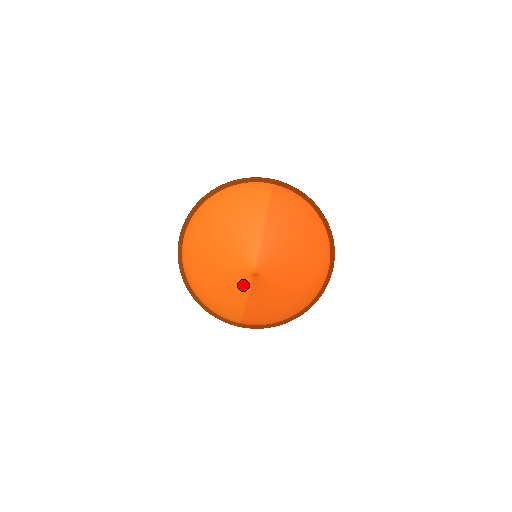
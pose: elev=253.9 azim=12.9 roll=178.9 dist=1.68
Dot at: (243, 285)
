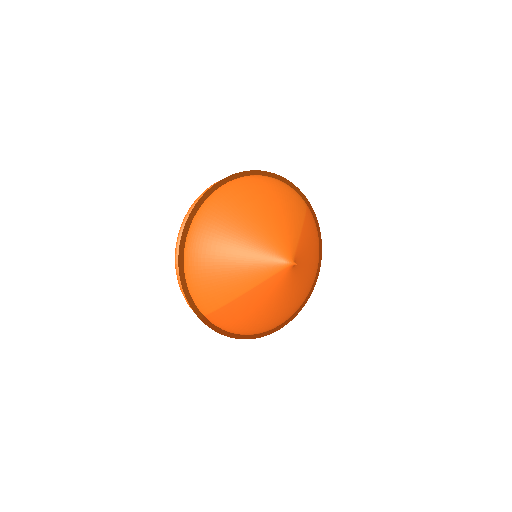
Dot at: (266, 270)
